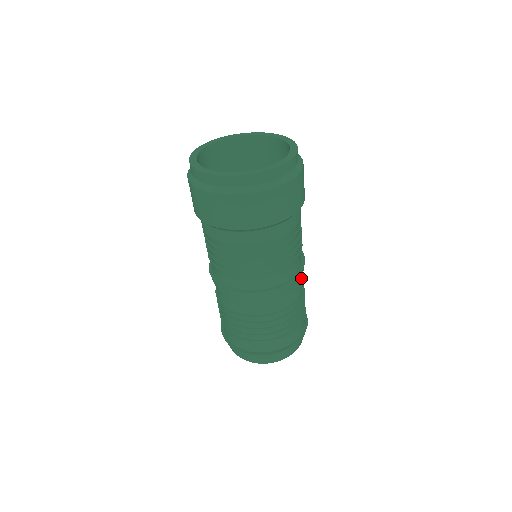
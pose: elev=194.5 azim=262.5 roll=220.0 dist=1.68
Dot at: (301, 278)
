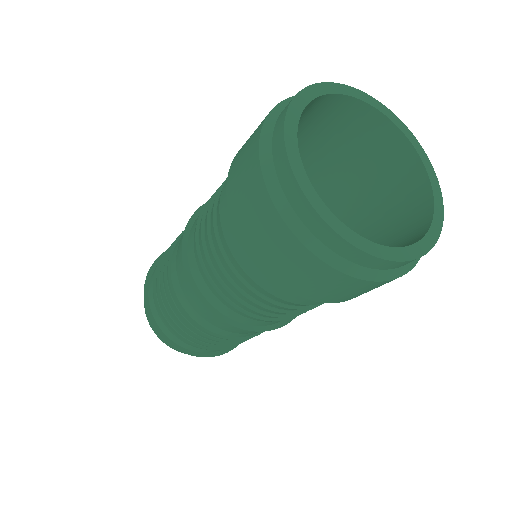
Dot at: occluded
